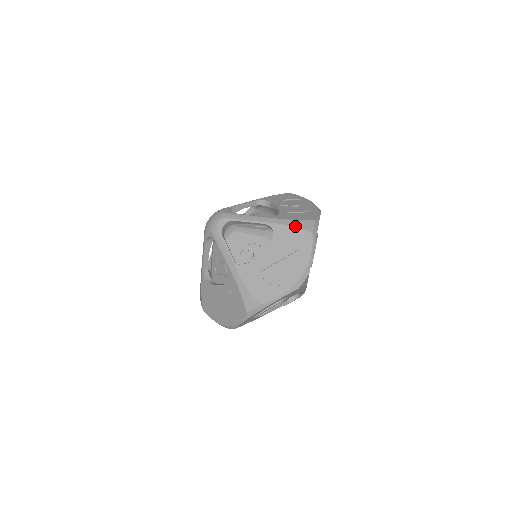
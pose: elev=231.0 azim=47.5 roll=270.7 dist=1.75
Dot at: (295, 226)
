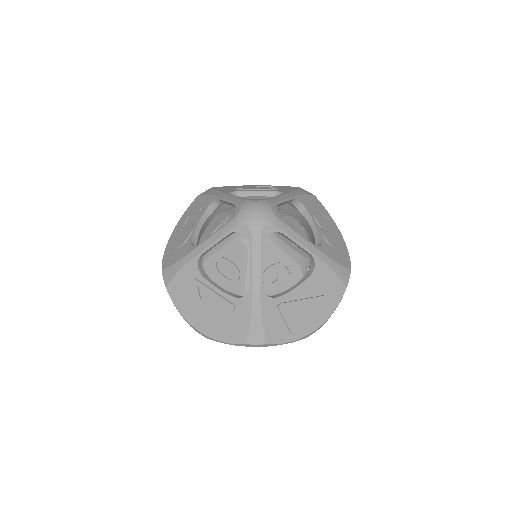
Dot at: (336, 272)
